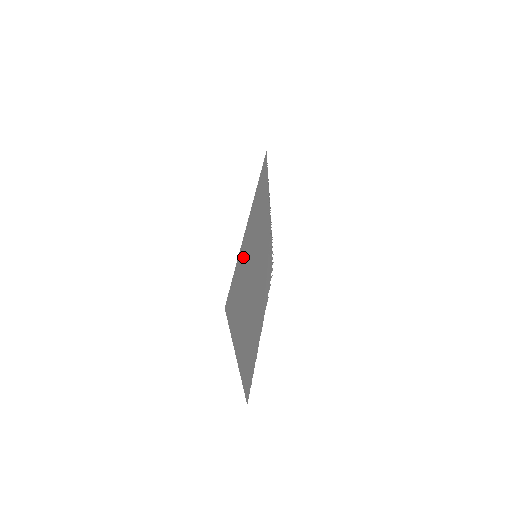
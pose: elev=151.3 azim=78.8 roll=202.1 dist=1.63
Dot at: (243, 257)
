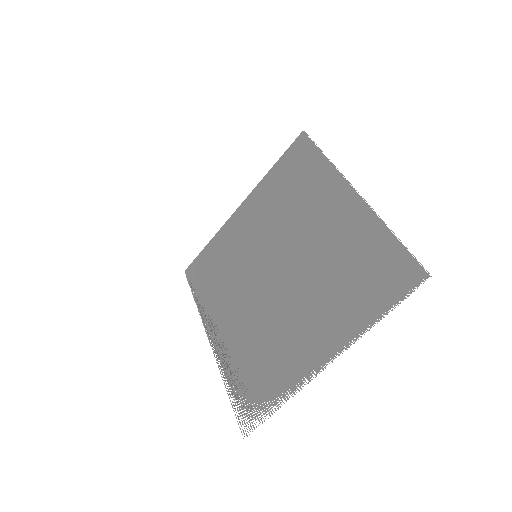
Dot at: (265, 192)
